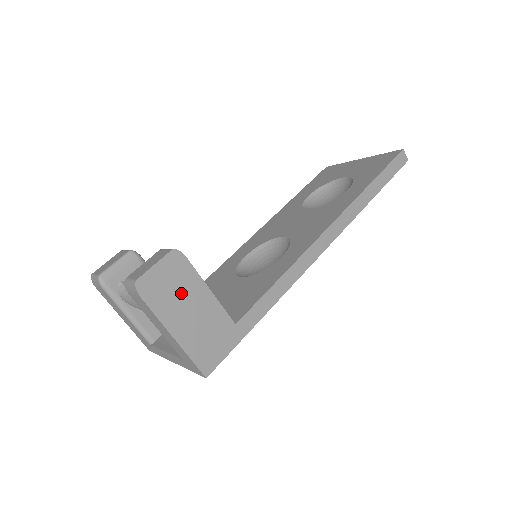
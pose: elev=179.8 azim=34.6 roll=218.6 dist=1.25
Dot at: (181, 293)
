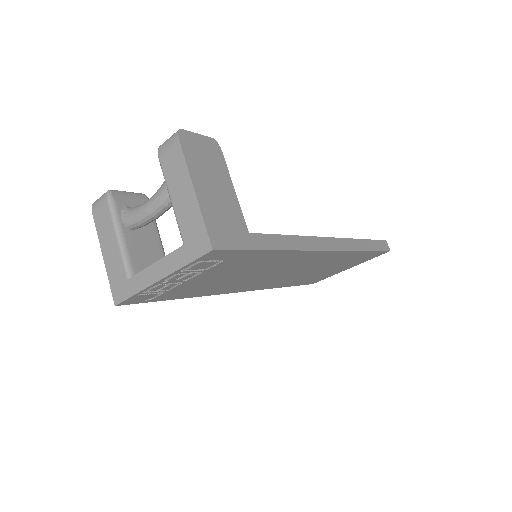
Dot at: (211, 169)
